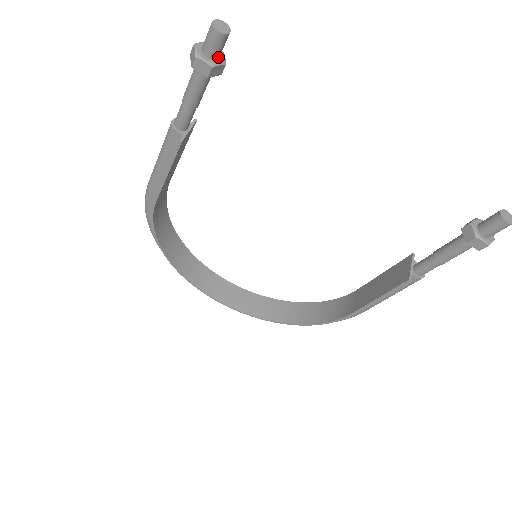
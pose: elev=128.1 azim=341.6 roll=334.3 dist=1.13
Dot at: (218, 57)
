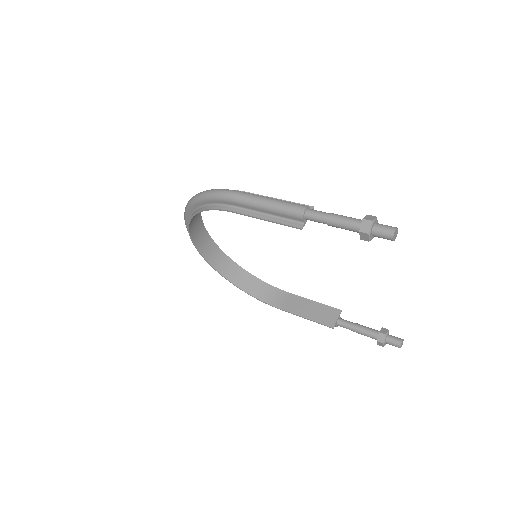
Dot at: occluded
